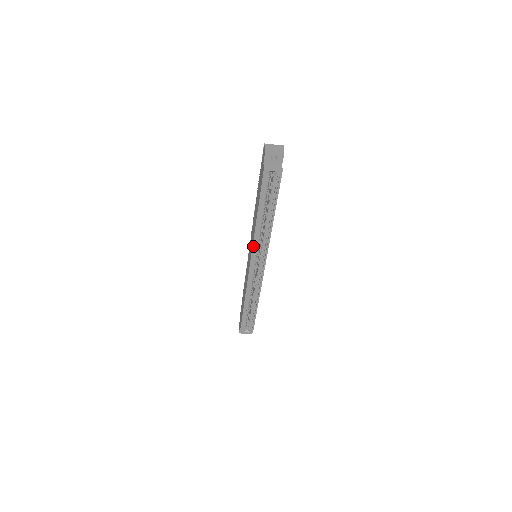
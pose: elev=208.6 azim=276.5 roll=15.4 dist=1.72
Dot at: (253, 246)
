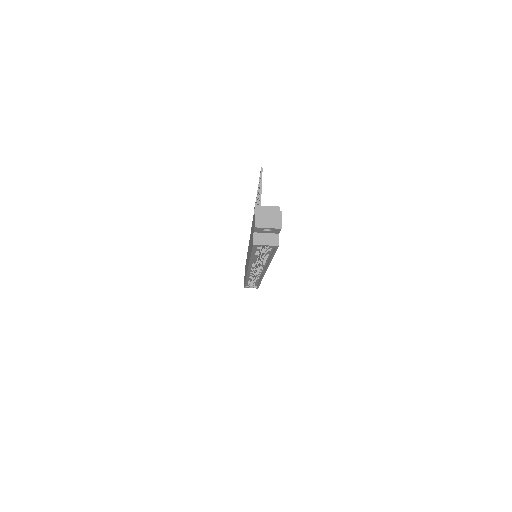
Dot at: (249, 267)
